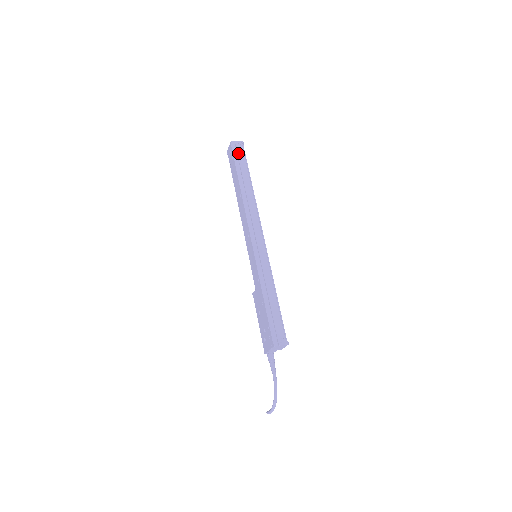
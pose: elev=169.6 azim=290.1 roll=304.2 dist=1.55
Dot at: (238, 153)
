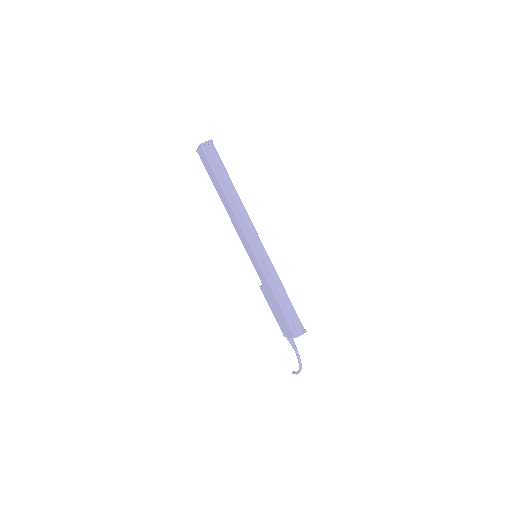
Dot at: (211, 156)
